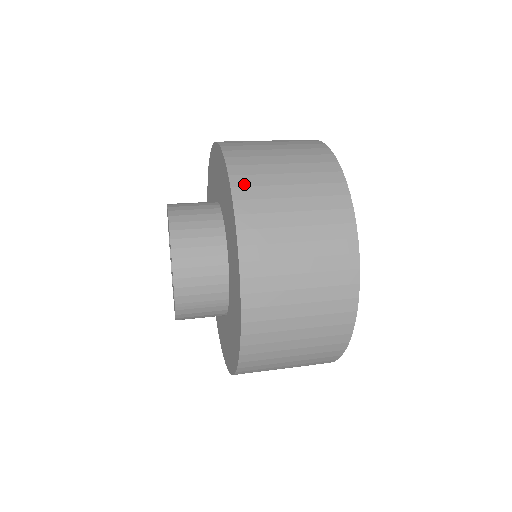
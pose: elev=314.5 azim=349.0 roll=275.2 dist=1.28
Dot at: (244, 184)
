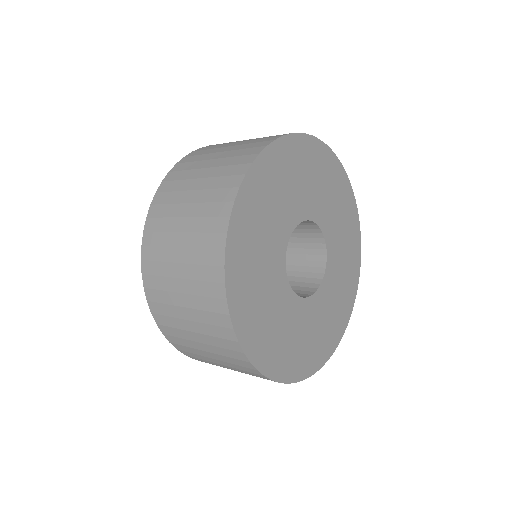
Dot at: (150, 272)
